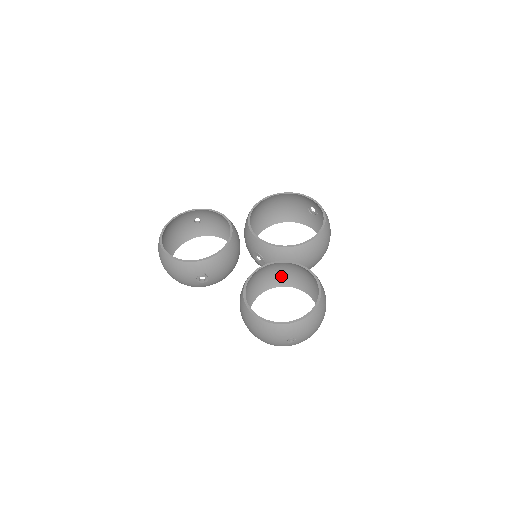
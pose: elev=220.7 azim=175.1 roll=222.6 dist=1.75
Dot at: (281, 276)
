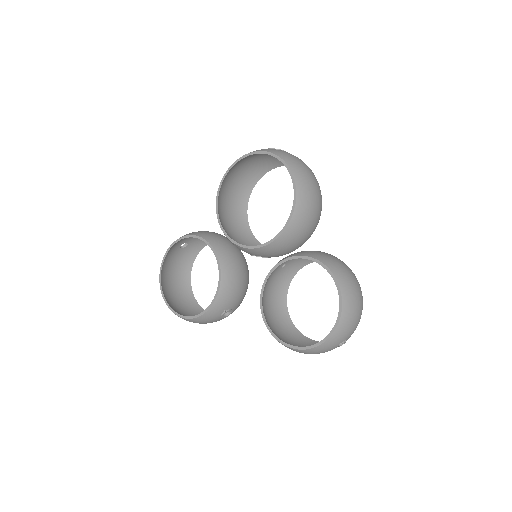
Dot at: (293, 263)
